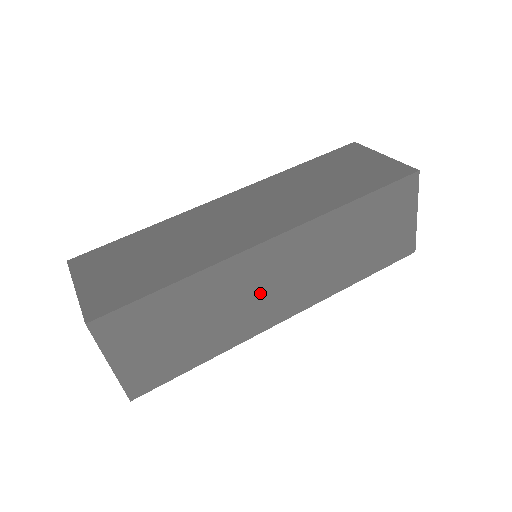
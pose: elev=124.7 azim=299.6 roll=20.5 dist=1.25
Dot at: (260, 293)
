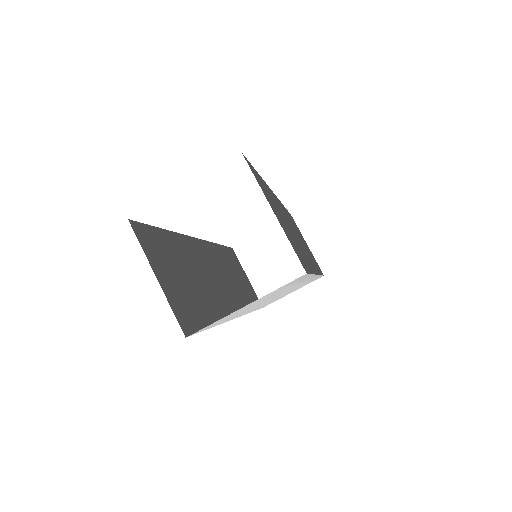
Dot at: (295, 234)
